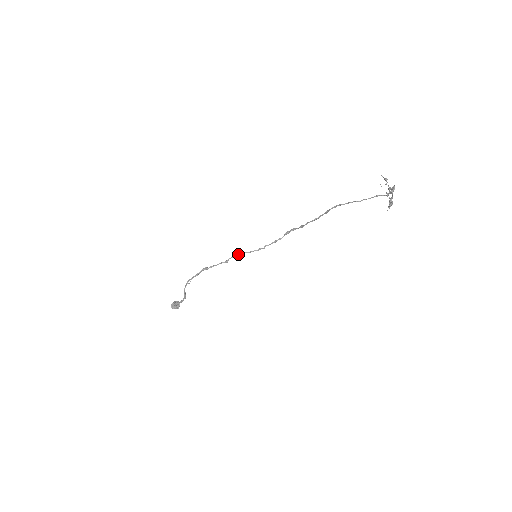
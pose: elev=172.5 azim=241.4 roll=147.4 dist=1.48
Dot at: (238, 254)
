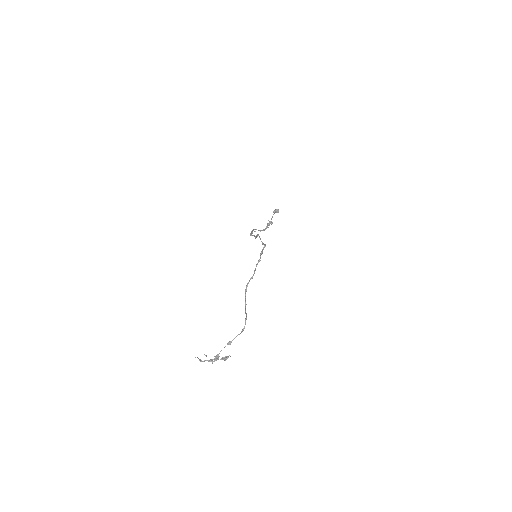
Dot at: (257, 236)
